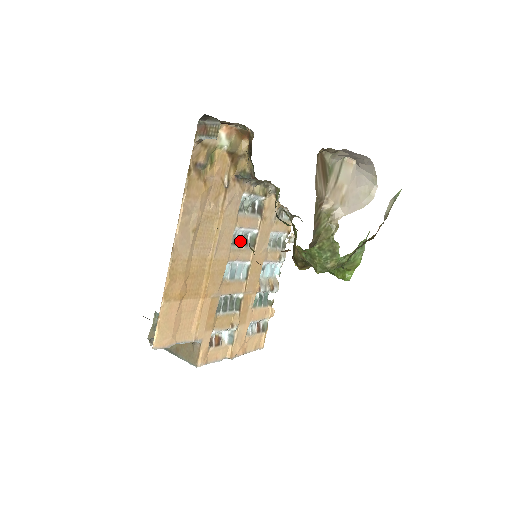
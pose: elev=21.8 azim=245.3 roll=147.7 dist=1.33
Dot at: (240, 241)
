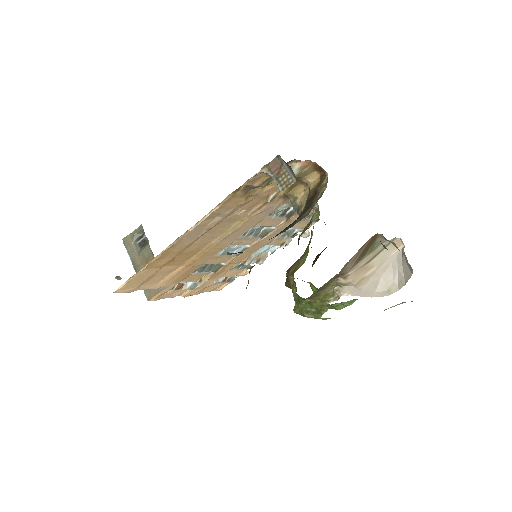
Dot at: (252, 232)
